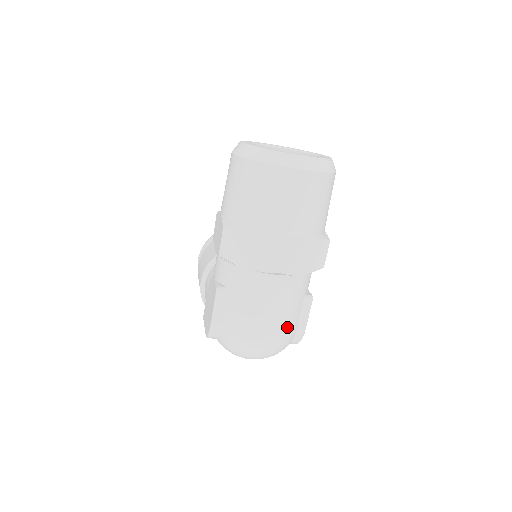
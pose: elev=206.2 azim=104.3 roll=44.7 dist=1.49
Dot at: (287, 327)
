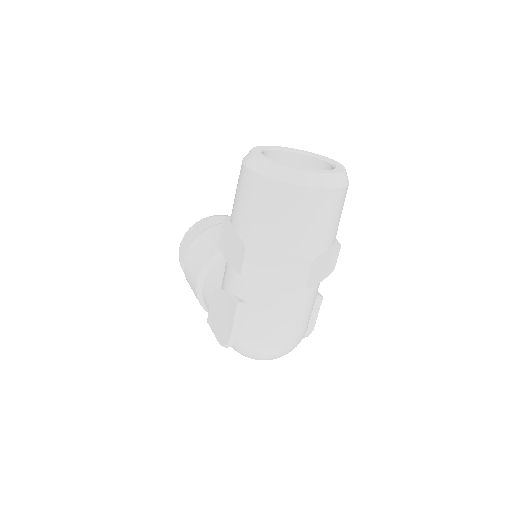
Dot at: (303, 330)
